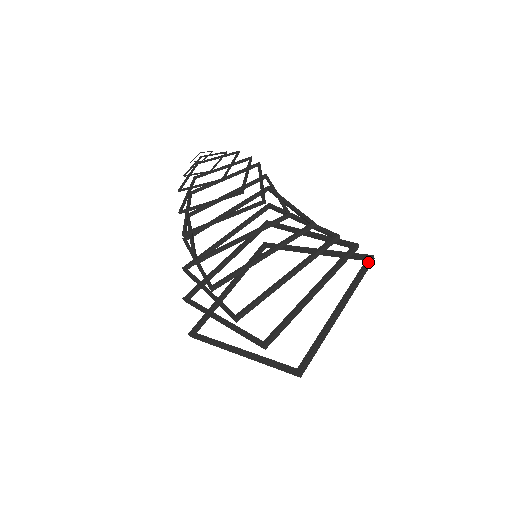
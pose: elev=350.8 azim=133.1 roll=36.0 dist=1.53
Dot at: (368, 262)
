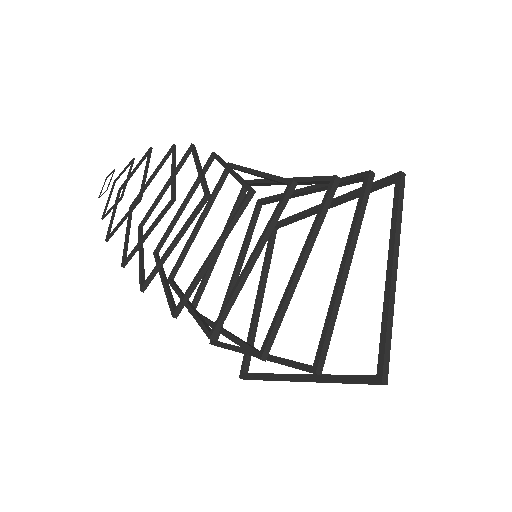
Dot at: (399, 183)
